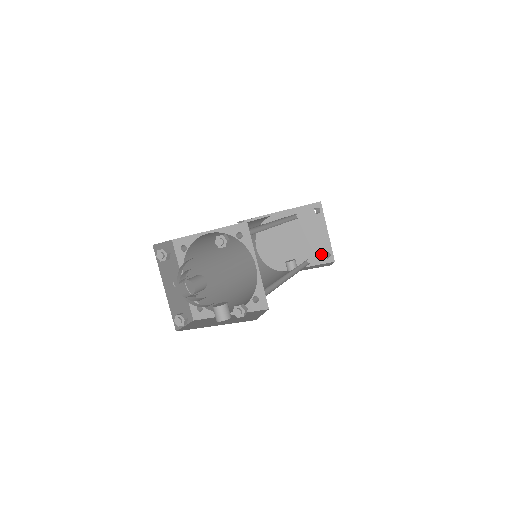
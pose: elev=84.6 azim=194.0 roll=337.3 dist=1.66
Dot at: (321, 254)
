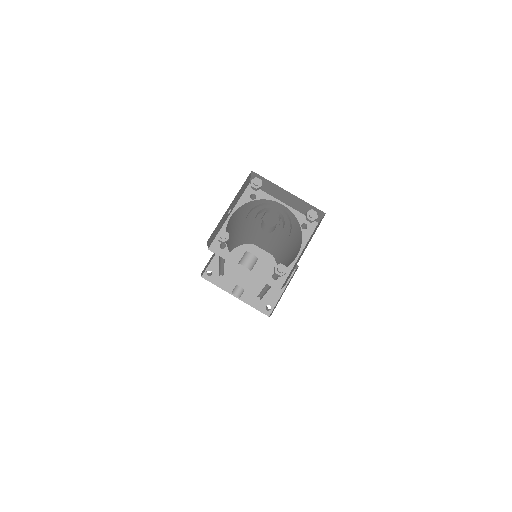
Dot at: (264, 303)
